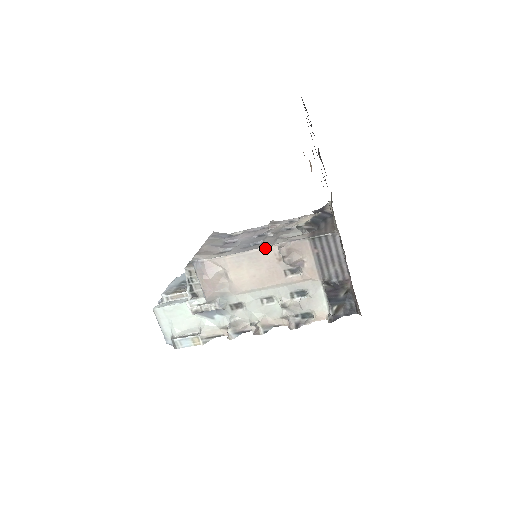
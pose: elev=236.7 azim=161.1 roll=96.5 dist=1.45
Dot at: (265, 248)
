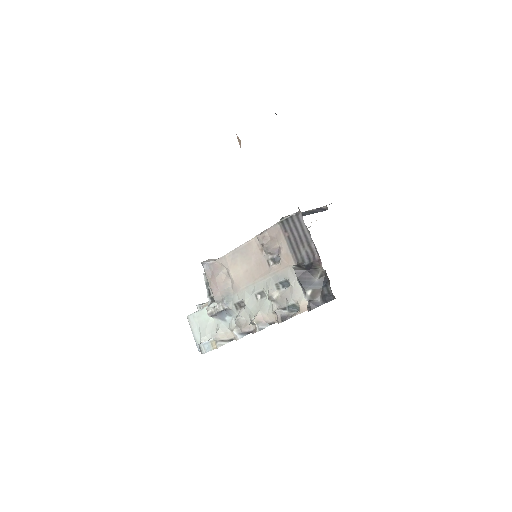
Dot at: (250, 241)
